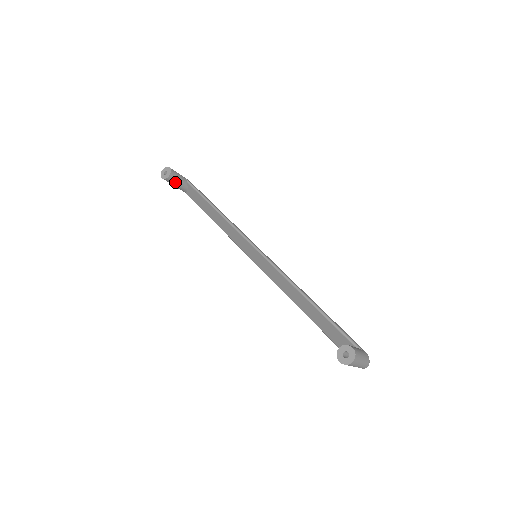
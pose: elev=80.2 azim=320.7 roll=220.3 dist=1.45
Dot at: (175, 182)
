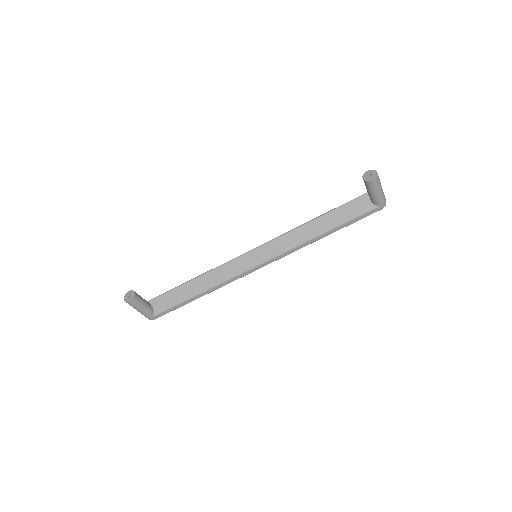
Dot at: (141, 301)
